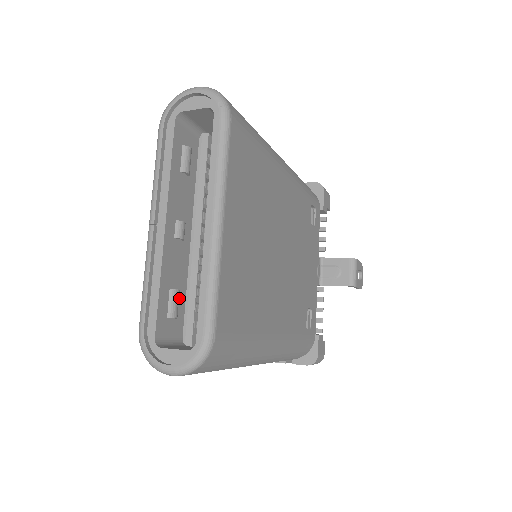
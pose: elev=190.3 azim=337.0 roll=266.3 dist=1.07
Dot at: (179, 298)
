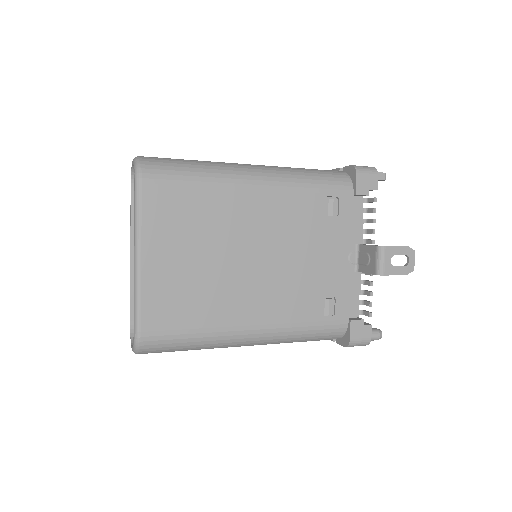
Dot at: occluded
